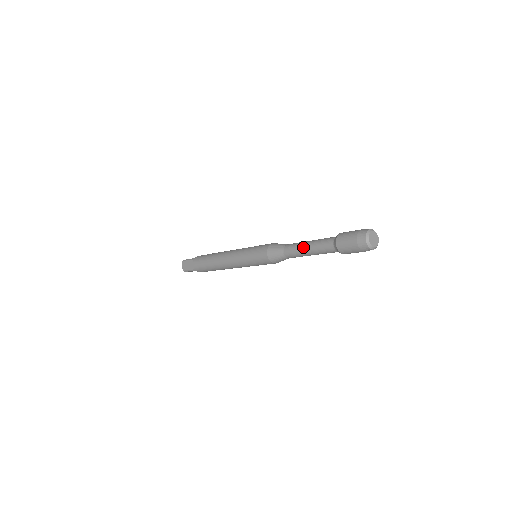
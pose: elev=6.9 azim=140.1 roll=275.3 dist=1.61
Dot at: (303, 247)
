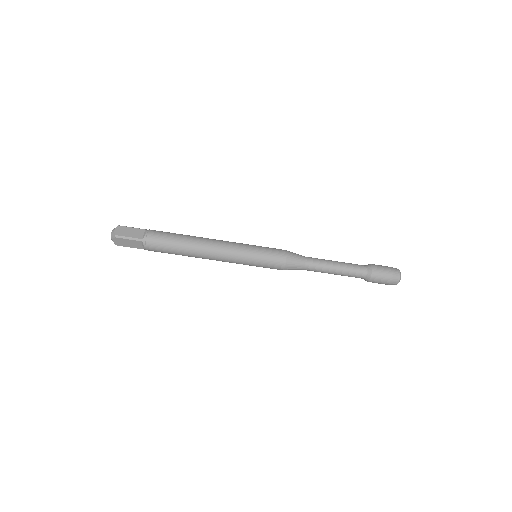
Dot at: (332, 262)
